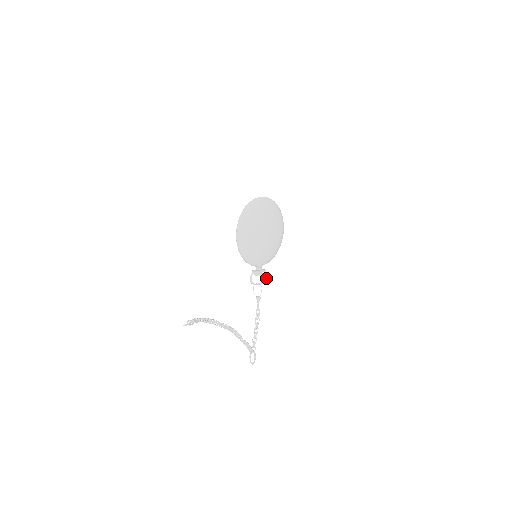
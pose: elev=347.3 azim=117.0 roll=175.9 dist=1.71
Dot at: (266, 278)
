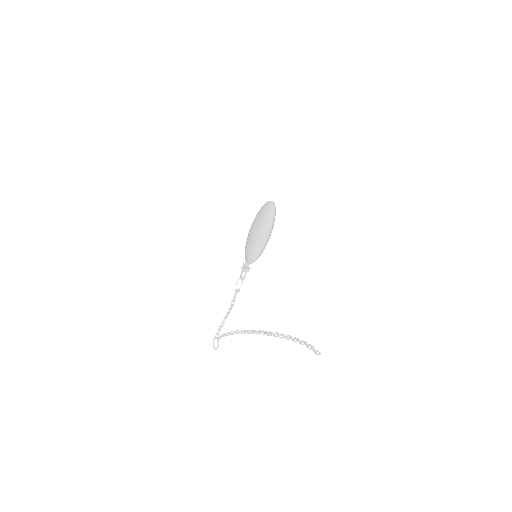
Dot at: occluded
